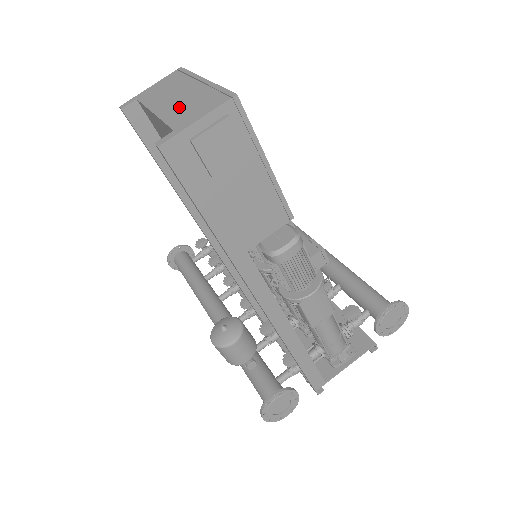
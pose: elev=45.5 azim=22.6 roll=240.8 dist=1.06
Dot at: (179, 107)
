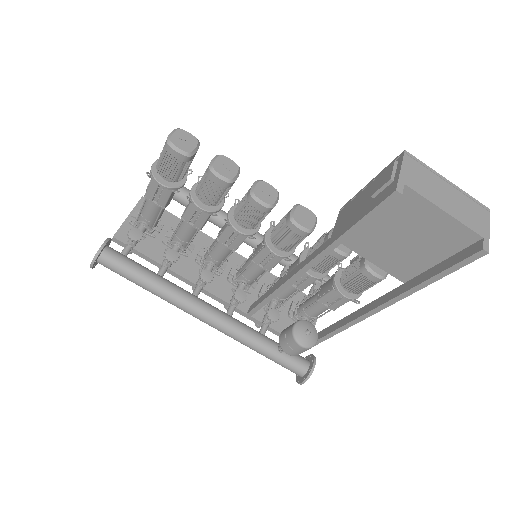
Dot at: (462, 211)
